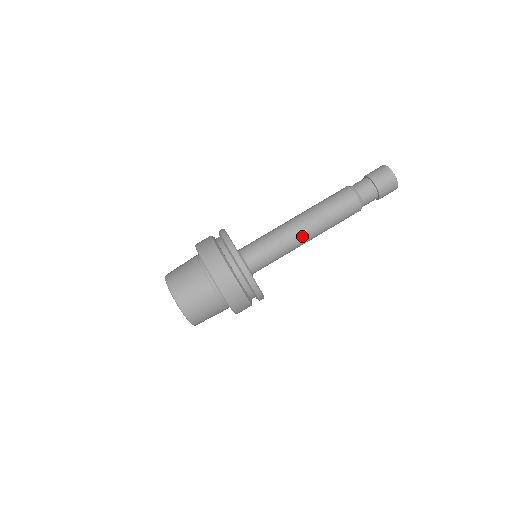
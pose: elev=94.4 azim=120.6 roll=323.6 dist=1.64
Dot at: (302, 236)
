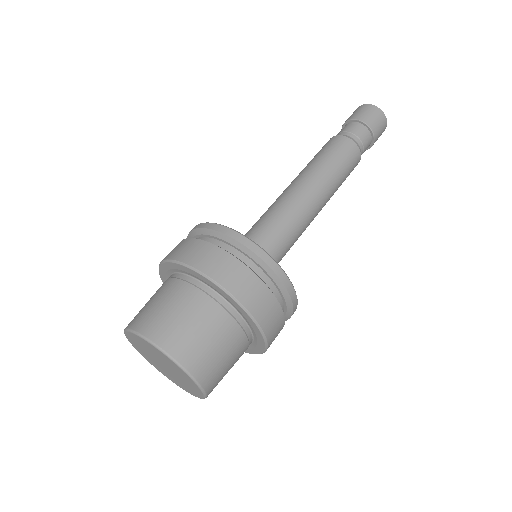
Dot at: (299, 195)
